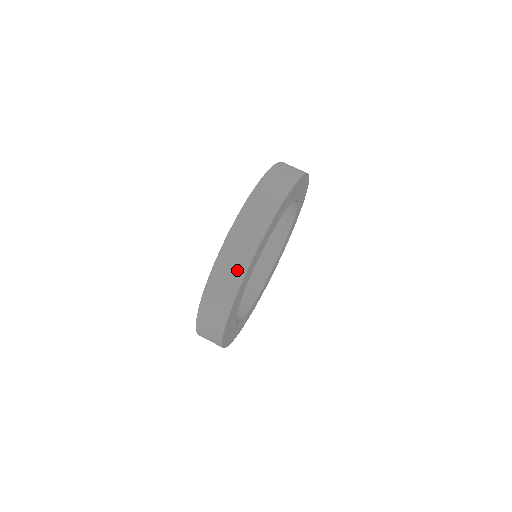
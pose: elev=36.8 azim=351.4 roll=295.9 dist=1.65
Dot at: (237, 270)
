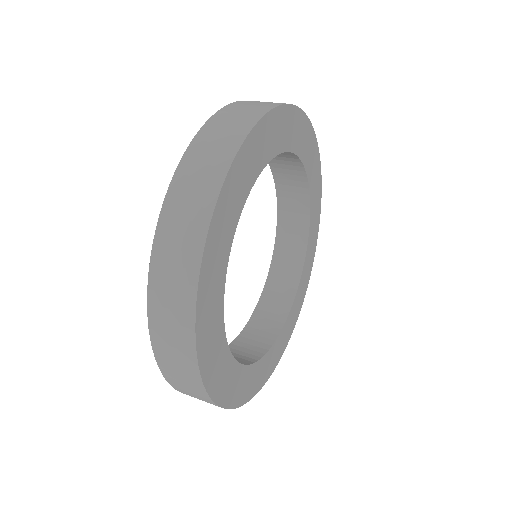
Dot at: (185, 267)
